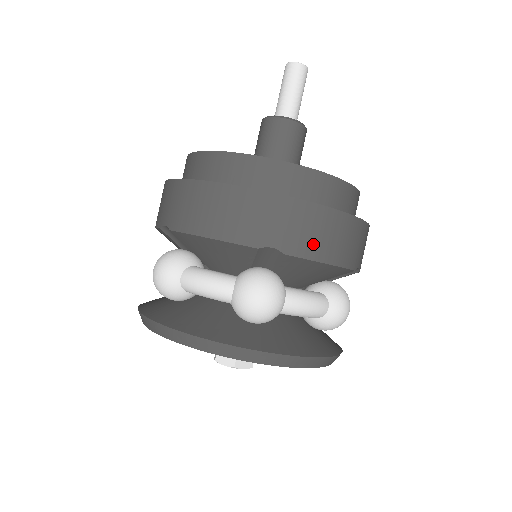
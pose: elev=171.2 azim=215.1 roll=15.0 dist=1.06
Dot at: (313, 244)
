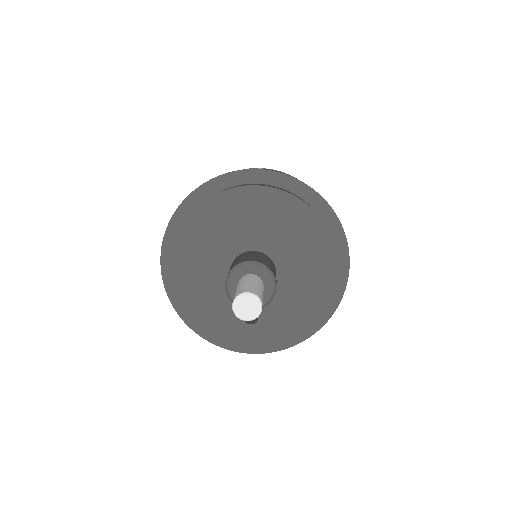
Dot at: occluded
